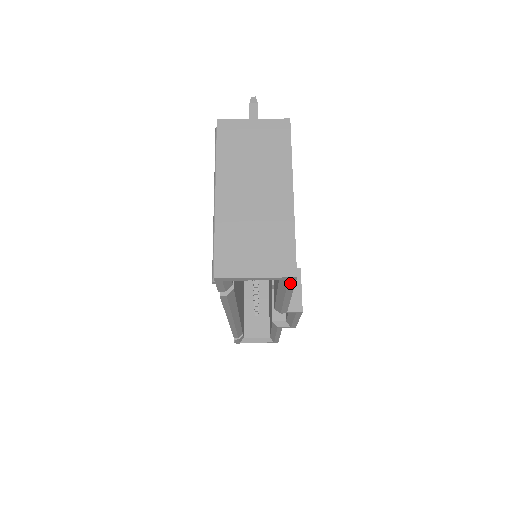
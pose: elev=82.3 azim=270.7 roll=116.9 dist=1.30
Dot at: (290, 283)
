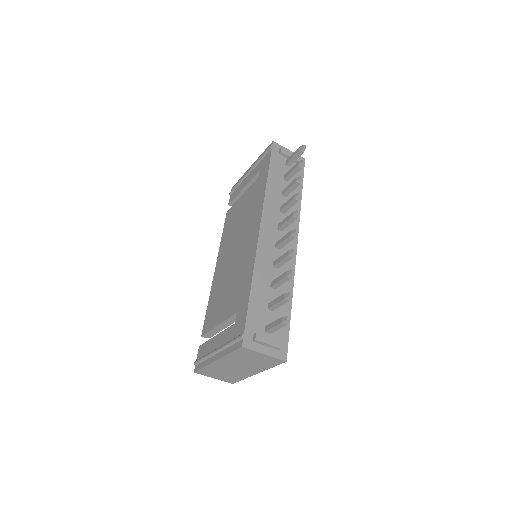
Dot at: occluded
